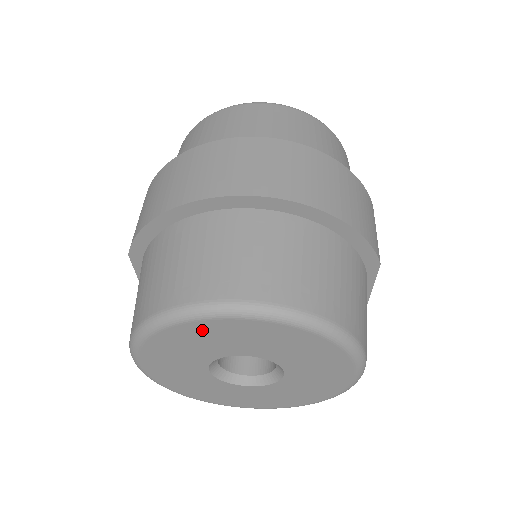
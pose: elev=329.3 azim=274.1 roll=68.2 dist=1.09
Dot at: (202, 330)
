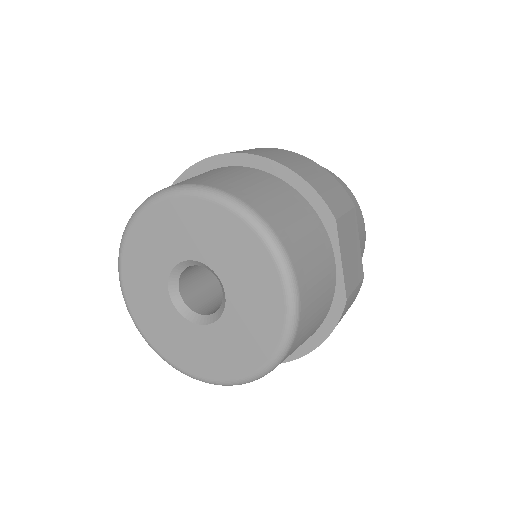
Dot at: (155, 221)
